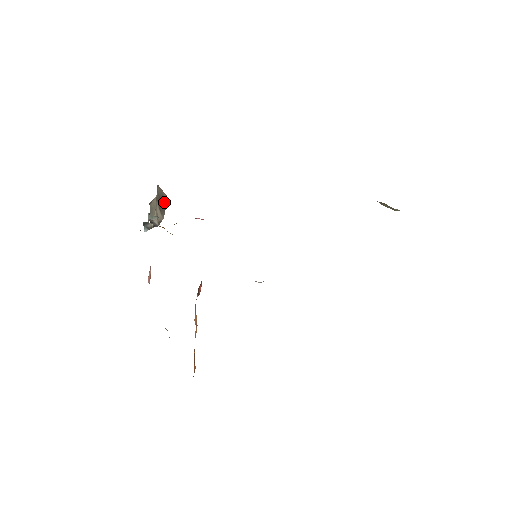
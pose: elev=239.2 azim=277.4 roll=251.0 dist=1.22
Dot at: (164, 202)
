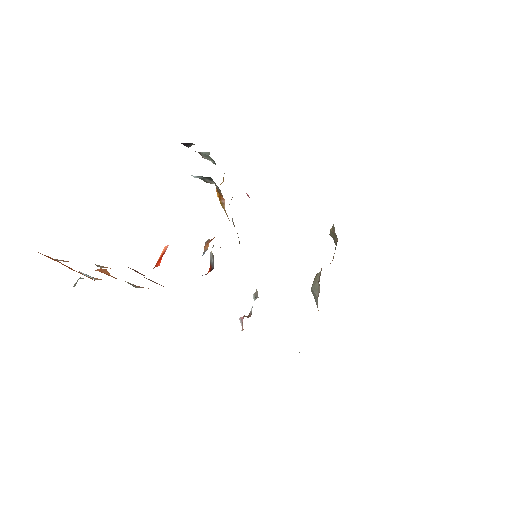
Dot at: occluded
